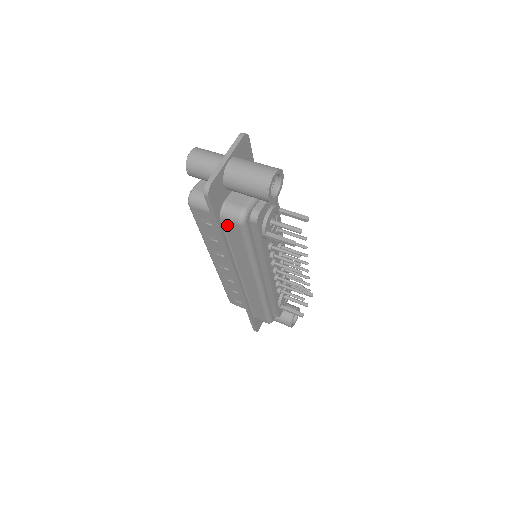
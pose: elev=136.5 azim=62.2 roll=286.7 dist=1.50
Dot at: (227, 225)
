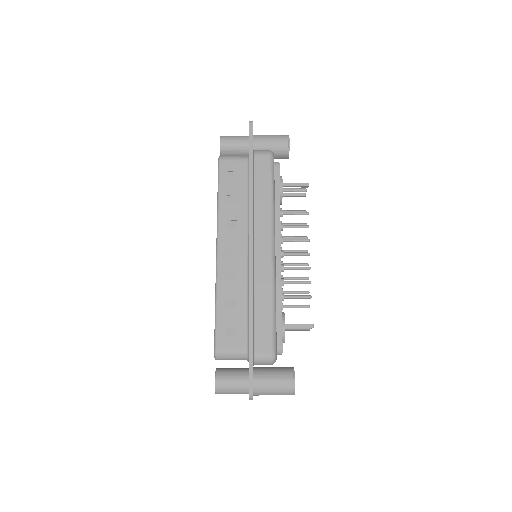
Dot at: (258, 161)
